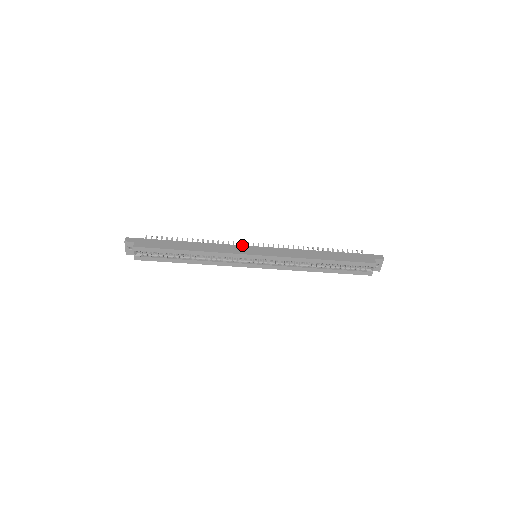
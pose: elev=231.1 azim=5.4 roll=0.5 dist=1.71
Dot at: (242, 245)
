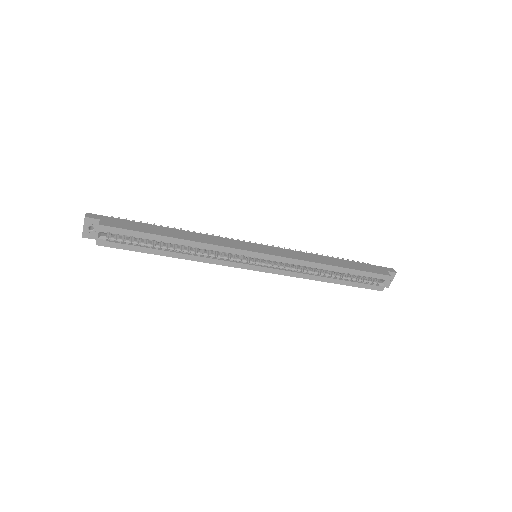
Dot at: occluded
